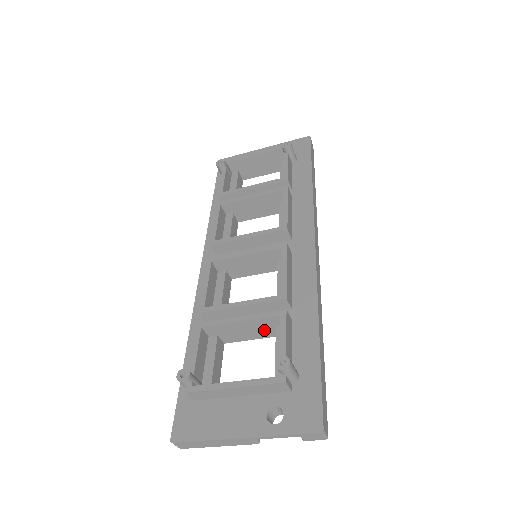
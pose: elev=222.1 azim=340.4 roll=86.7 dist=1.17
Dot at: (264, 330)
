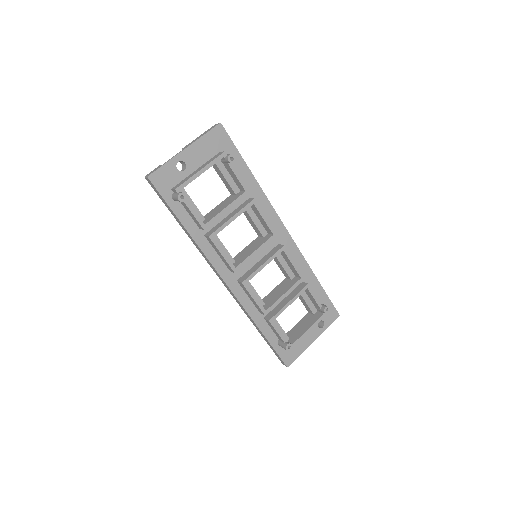
Dot at: occluded
